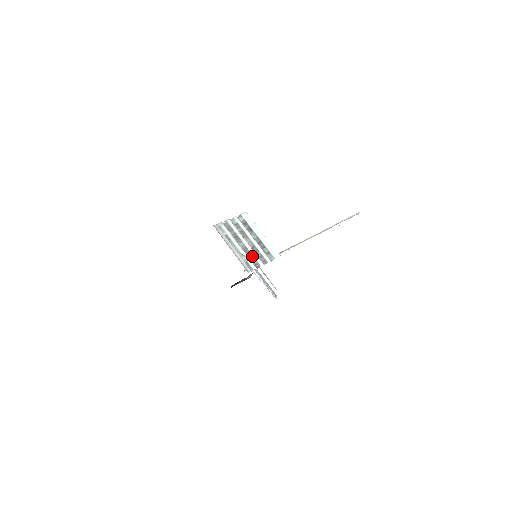
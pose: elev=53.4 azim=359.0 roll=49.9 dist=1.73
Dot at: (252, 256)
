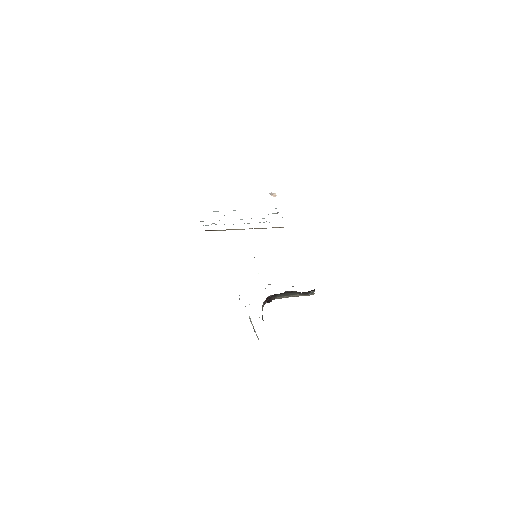
Dot at: occluded
